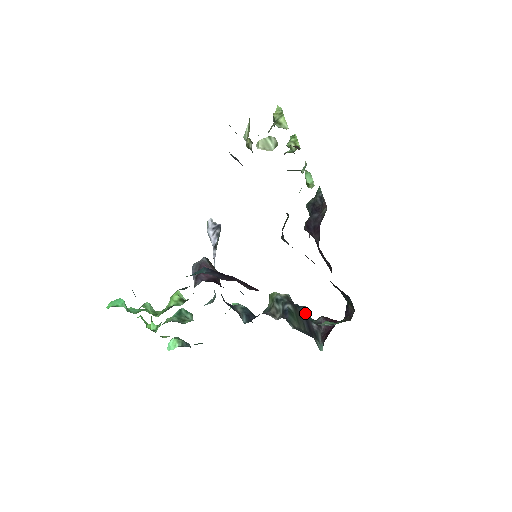
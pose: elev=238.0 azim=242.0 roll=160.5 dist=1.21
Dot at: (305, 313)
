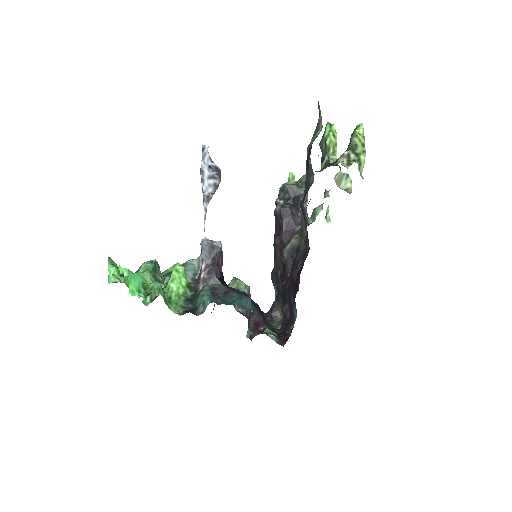
Dot at: occluded
